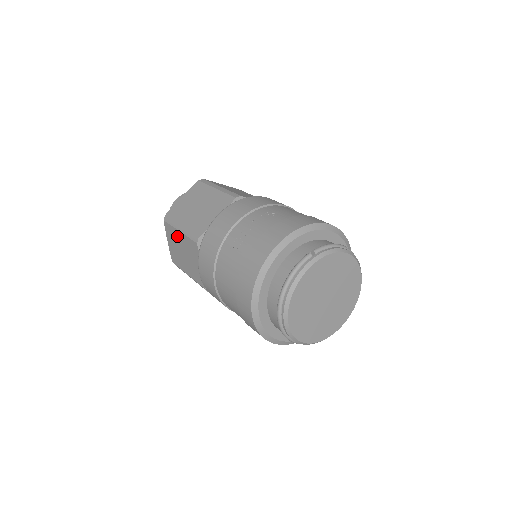
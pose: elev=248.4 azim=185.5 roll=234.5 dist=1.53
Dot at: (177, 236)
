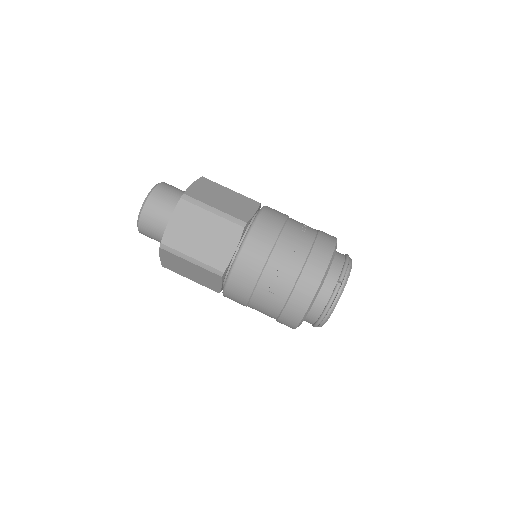
Dot at: (184, 262)
